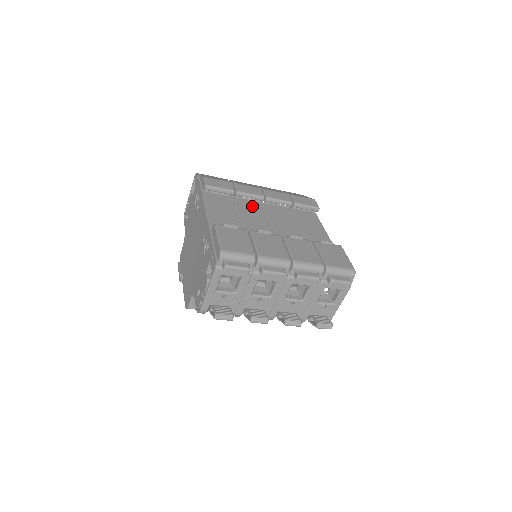
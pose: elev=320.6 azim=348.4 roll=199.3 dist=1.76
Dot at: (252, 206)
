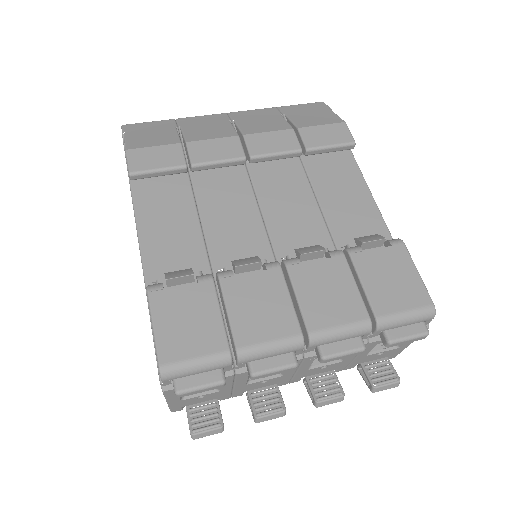
Dot at: (227, 182)
